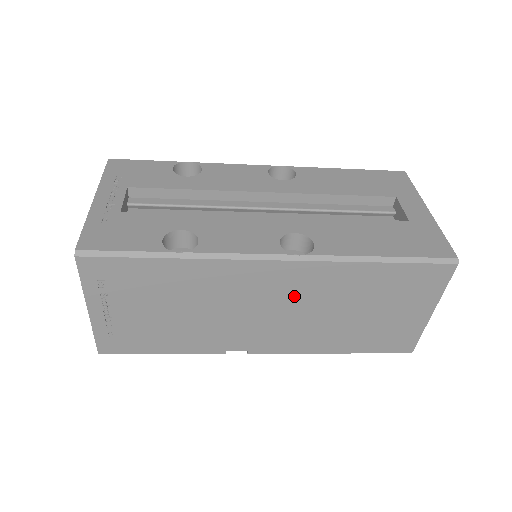
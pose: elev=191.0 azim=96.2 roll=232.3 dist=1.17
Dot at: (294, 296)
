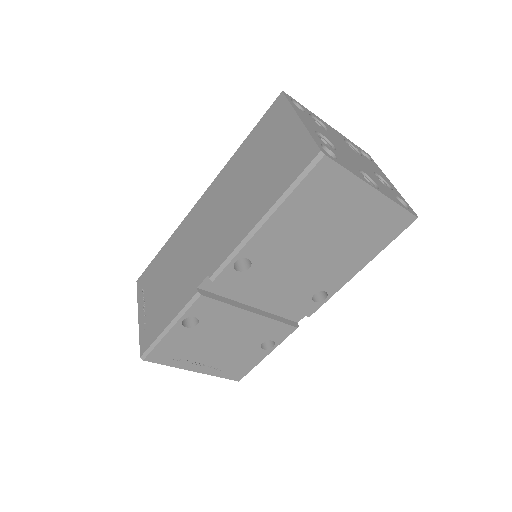
Dot at: (216, 206)
